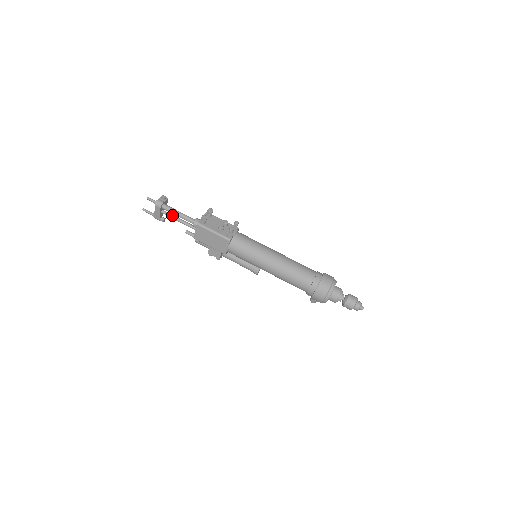
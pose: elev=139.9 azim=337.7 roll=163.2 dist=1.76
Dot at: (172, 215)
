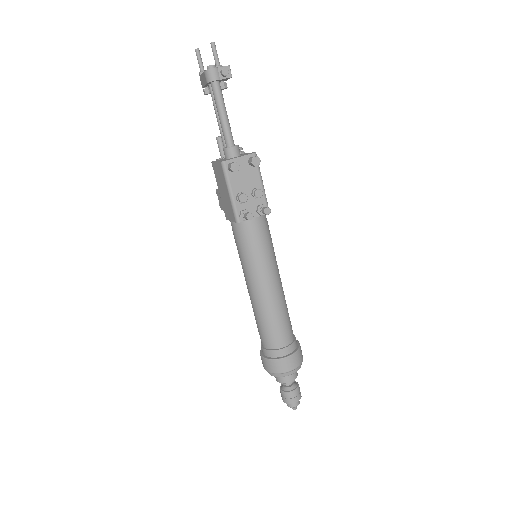
Dot at: occluded
